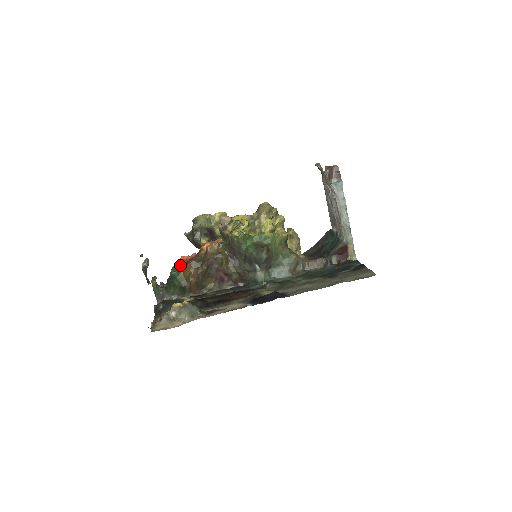
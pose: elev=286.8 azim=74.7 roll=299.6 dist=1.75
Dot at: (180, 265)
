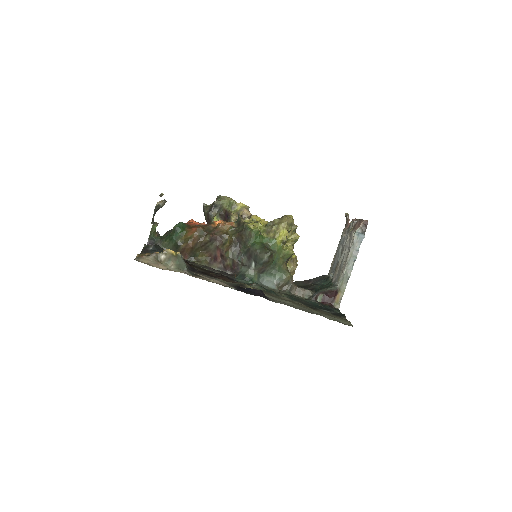
Dot at: (187, 225)
